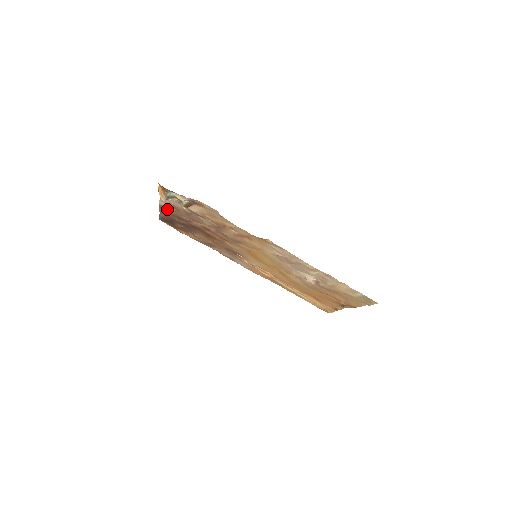
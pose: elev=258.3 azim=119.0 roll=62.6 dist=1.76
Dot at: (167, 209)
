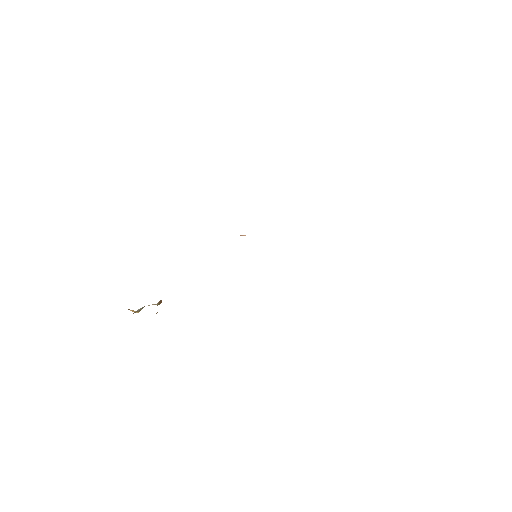
Dot at: occluded
